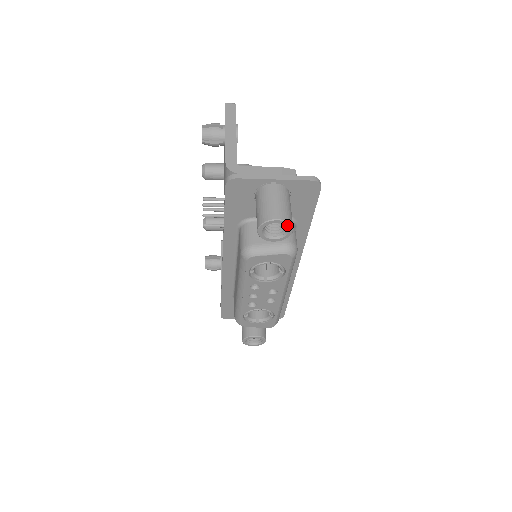
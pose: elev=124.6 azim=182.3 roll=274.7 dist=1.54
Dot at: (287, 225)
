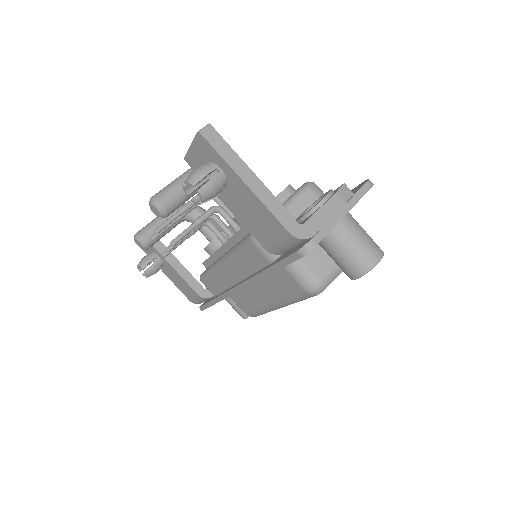
Dot at: occluded
